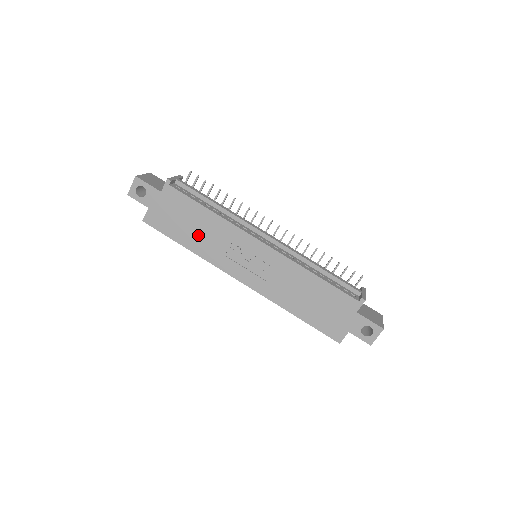
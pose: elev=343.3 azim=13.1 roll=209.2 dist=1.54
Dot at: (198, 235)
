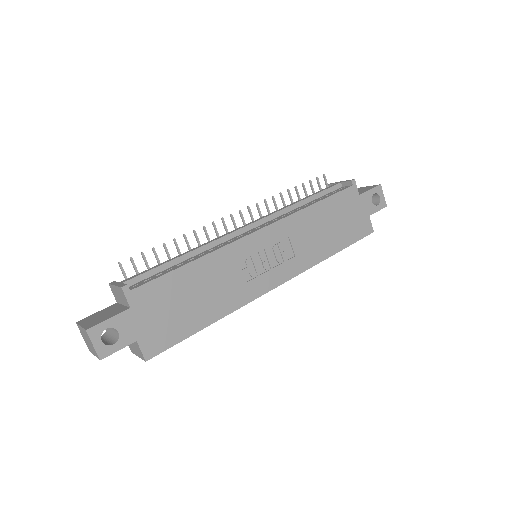
Dot at: (207, 298)
